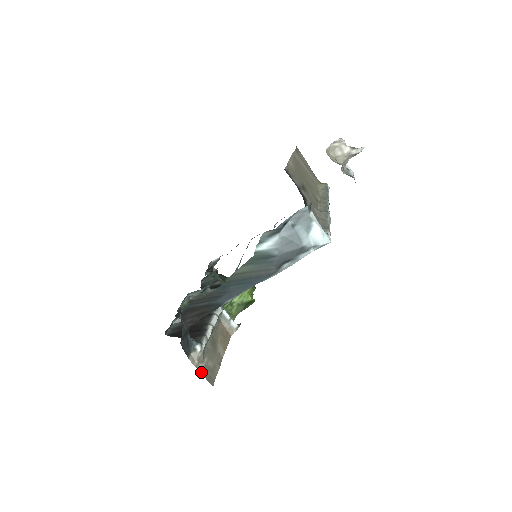
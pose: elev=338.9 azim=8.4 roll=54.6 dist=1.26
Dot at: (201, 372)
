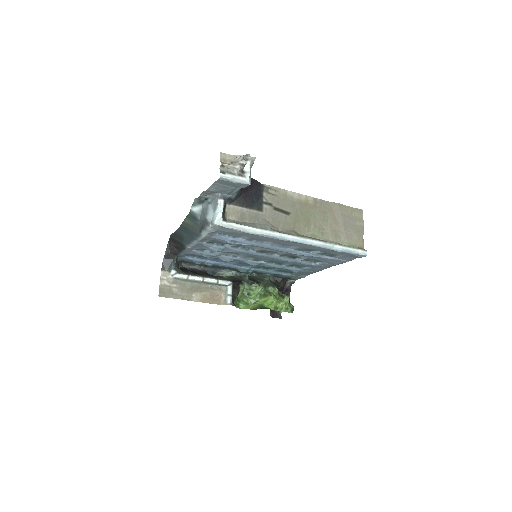
Dot at: (161, 284)
